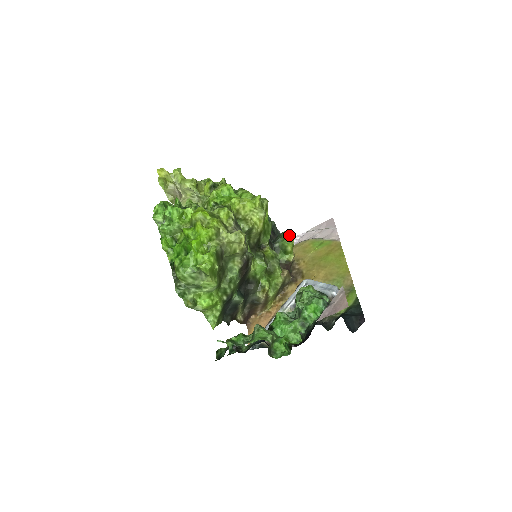
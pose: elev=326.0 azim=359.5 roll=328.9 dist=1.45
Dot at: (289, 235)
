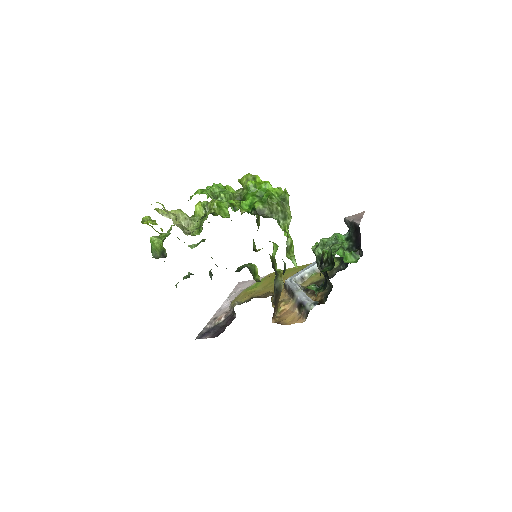
Dot at: occluded
